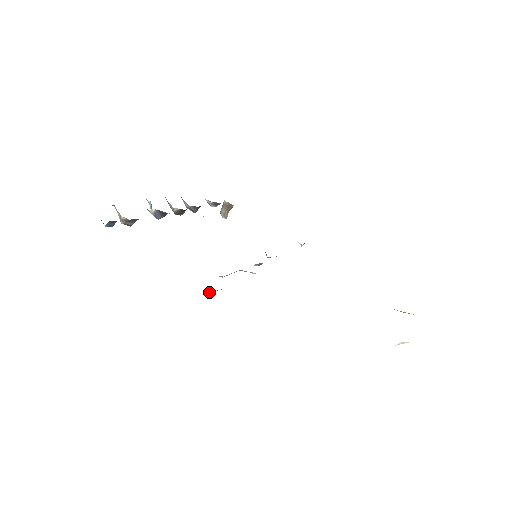
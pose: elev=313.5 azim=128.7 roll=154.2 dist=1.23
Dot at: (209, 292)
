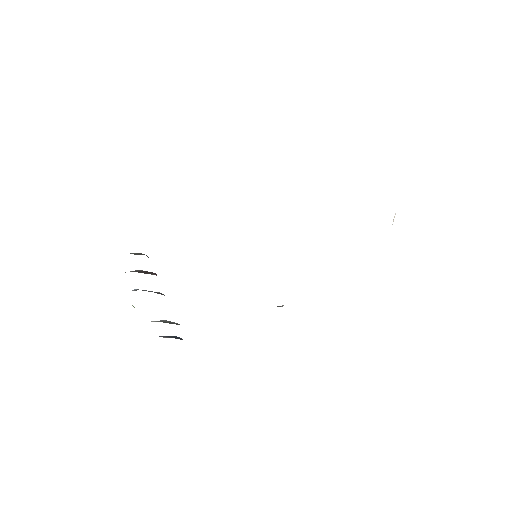
Dot at: occluded
